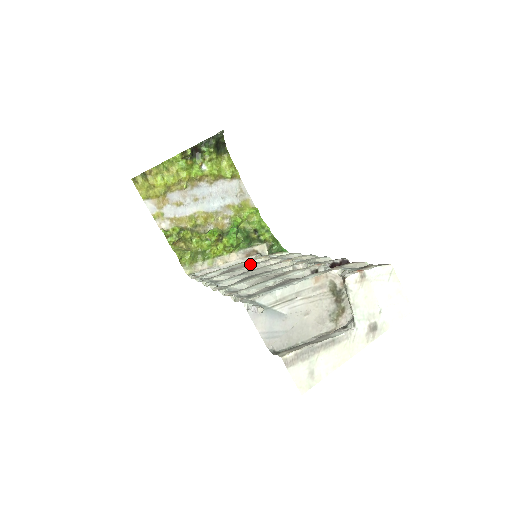
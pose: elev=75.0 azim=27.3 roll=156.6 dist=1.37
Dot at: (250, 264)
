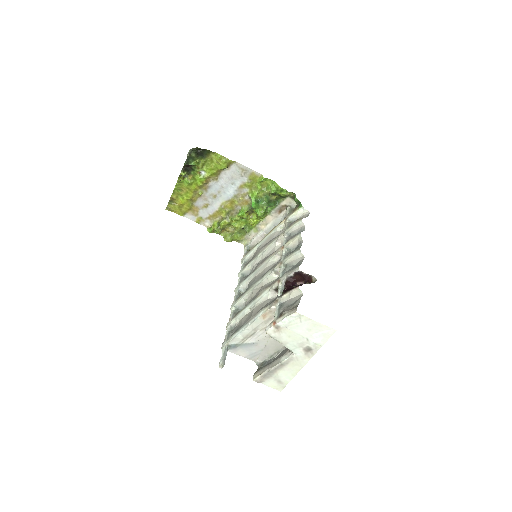
Dot at: (267, 245)
